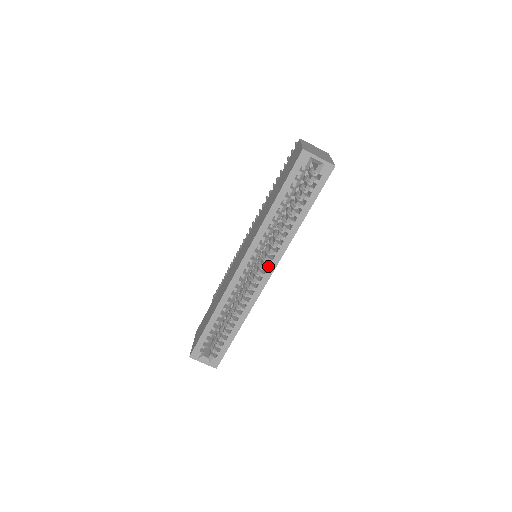
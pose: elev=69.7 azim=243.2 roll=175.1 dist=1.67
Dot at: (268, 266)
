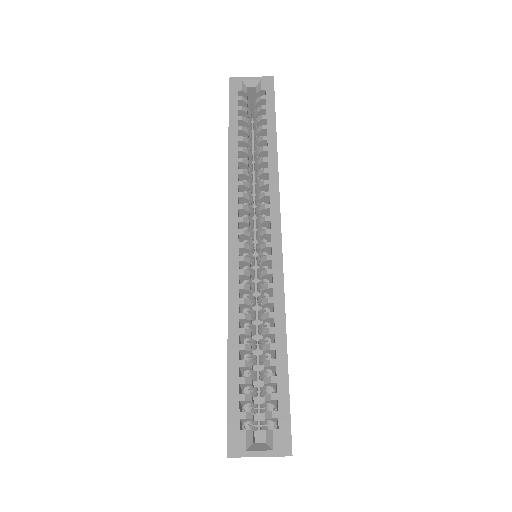
Dot at: (269, 217)
